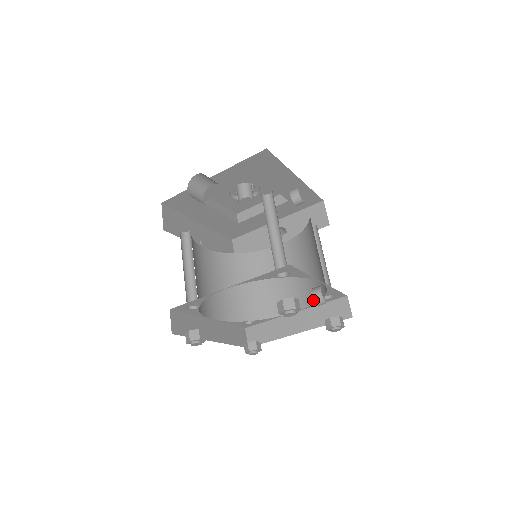
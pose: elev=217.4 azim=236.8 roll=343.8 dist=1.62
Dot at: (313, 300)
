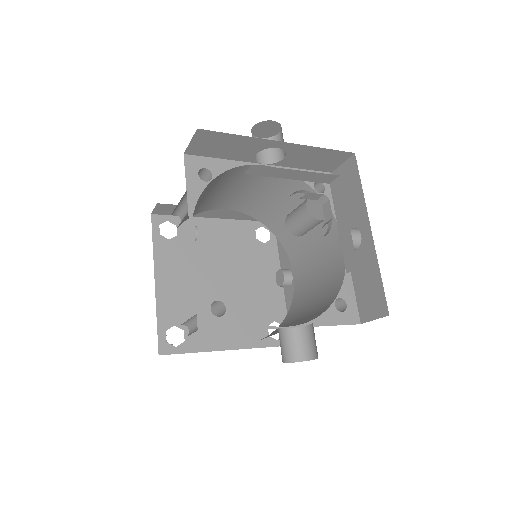
Dot at: occluded
